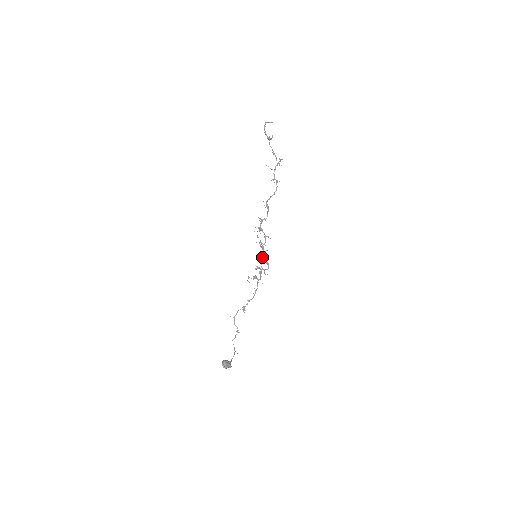
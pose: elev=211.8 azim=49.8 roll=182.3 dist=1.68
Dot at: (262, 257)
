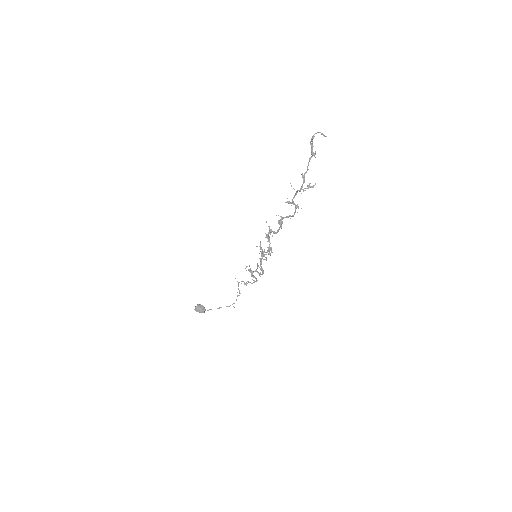
Dot at: (261, 261)
